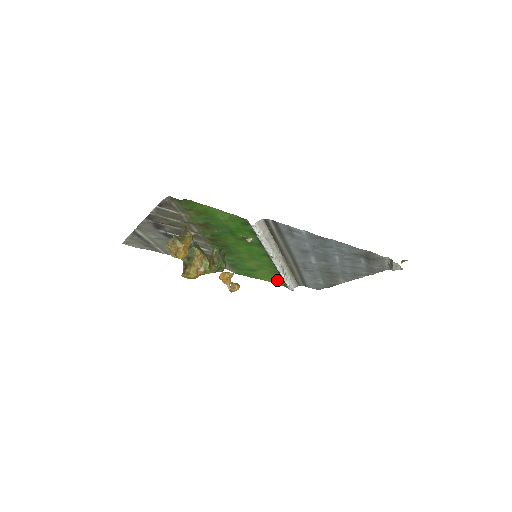
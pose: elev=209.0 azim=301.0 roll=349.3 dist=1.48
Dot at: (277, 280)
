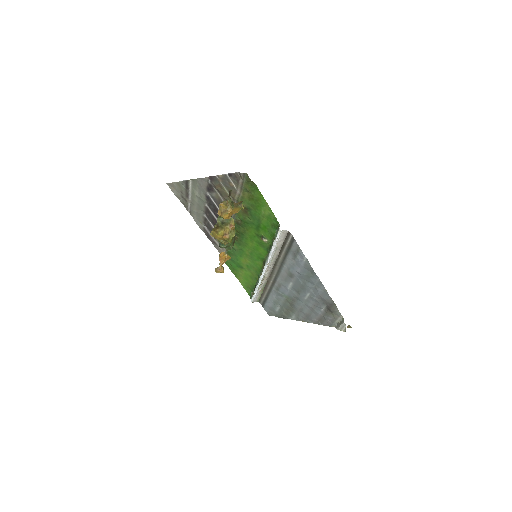
Dot at: (249, 286)
